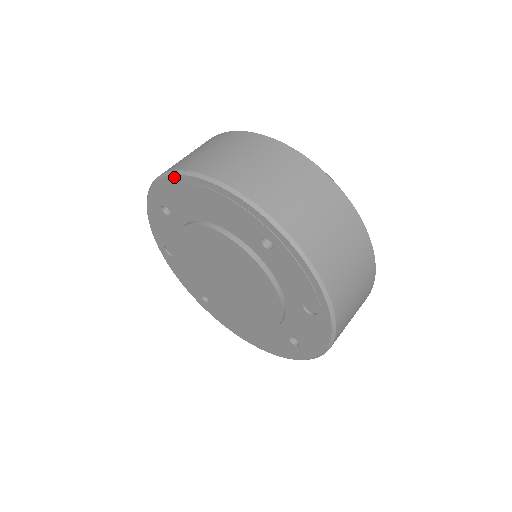
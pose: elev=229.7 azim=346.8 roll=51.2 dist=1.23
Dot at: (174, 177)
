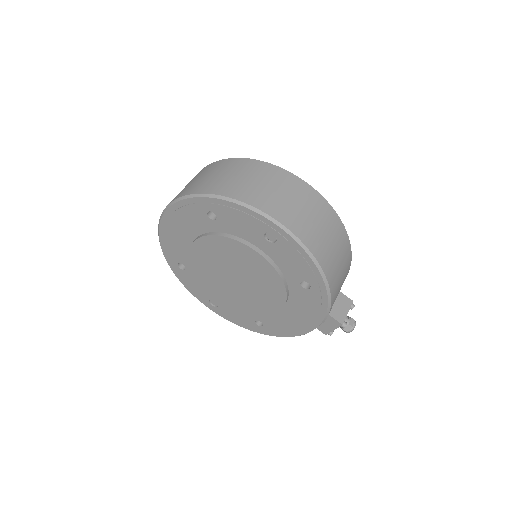
Dot at: (160, 233)
